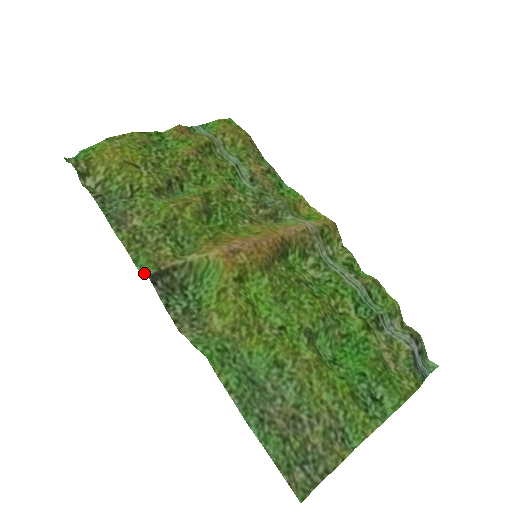
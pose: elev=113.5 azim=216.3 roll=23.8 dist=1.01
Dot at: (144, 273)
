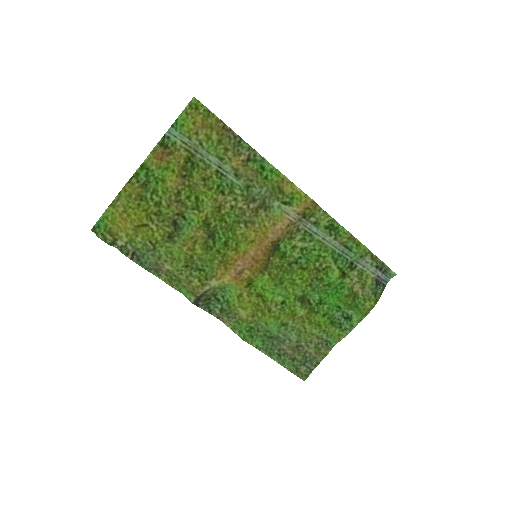
Dot at: (189, 300)
